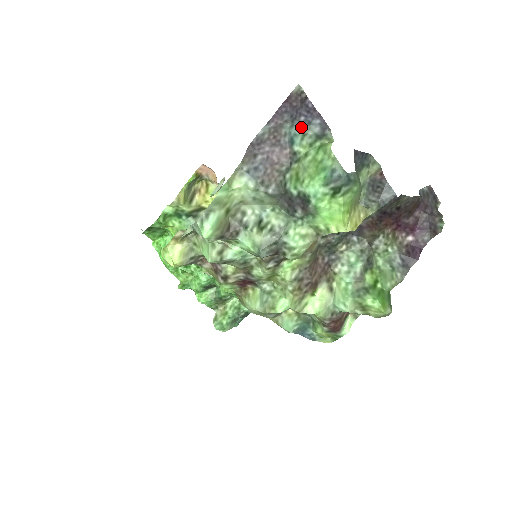
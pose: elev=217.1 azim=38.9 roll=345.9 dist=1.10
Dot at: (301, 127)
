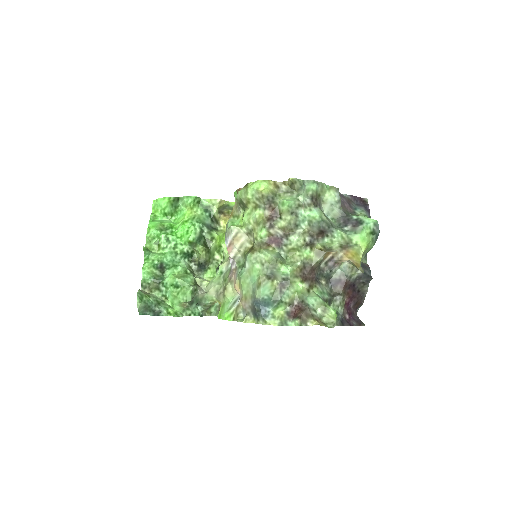
Dot at: (363, 209)
